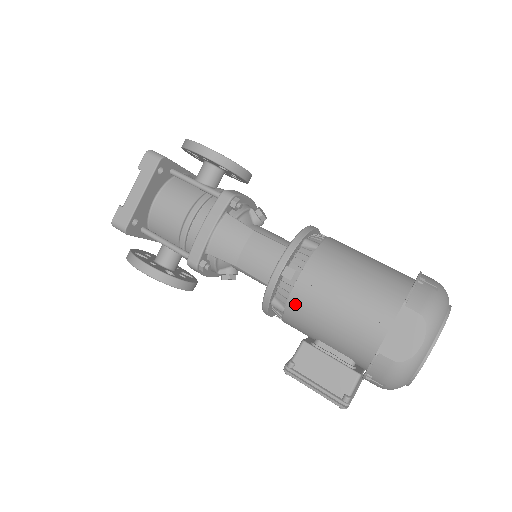
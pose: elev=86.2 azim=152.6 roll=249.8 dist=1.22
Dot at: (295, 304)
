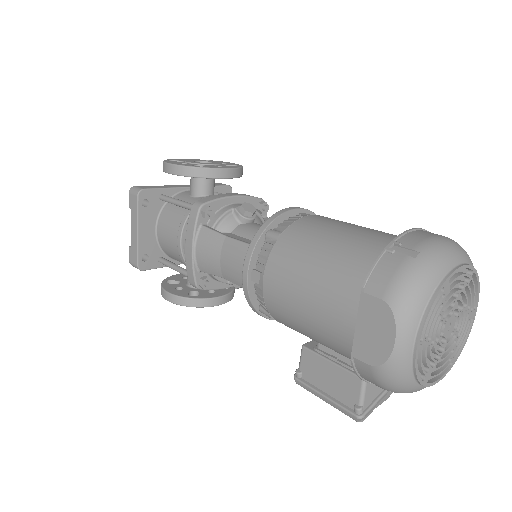
Dot at: (272, 309)
